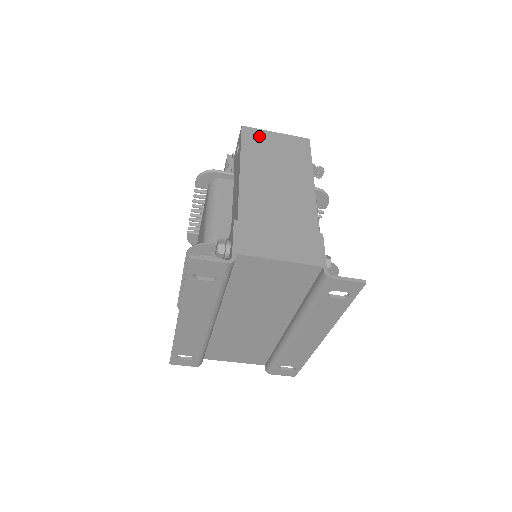
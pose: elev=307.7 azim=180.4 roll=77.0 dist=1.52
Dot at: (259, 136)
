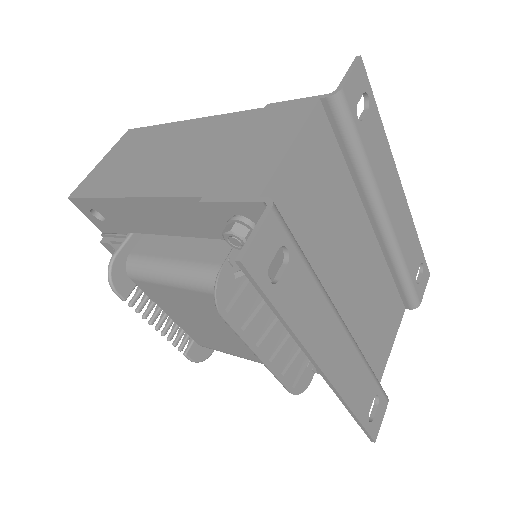
Dot at: (93, 179)
